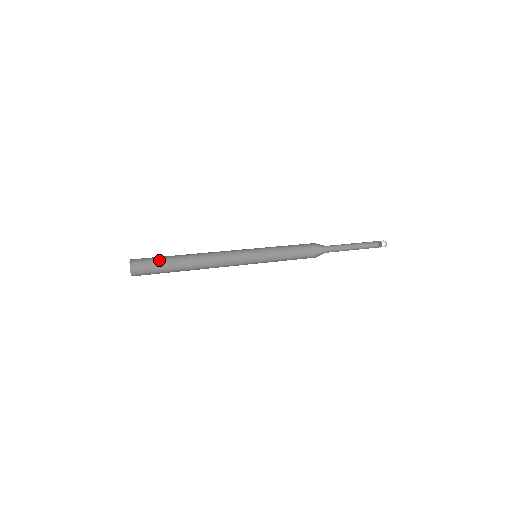
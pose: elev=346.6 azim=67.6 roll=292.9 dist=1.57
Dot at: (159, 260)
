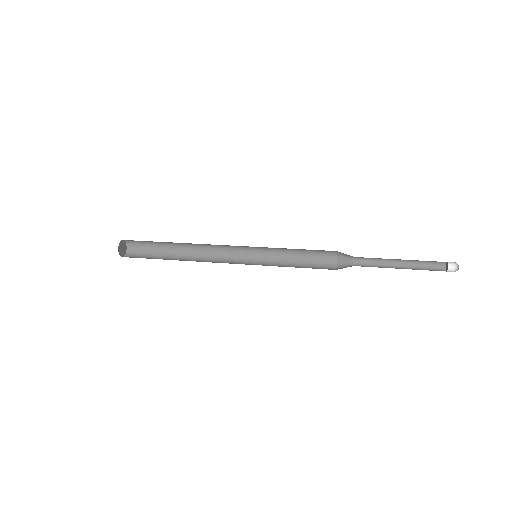
Dot at: (151, 241)
